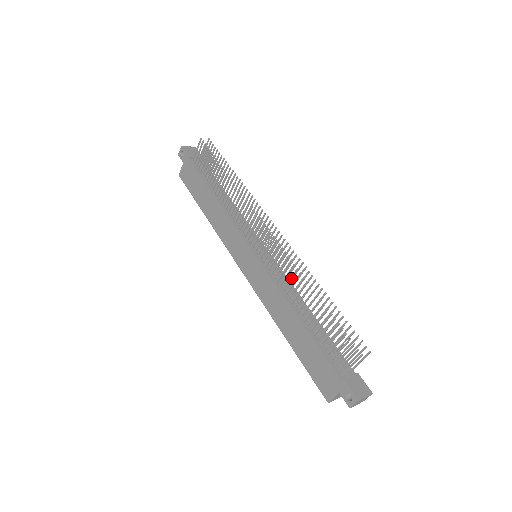
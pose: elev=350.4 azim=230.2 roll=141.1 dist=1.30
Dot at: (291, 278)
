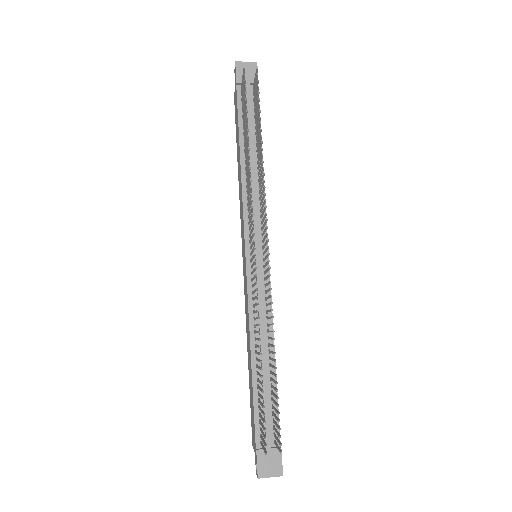
Dot at: occluded
